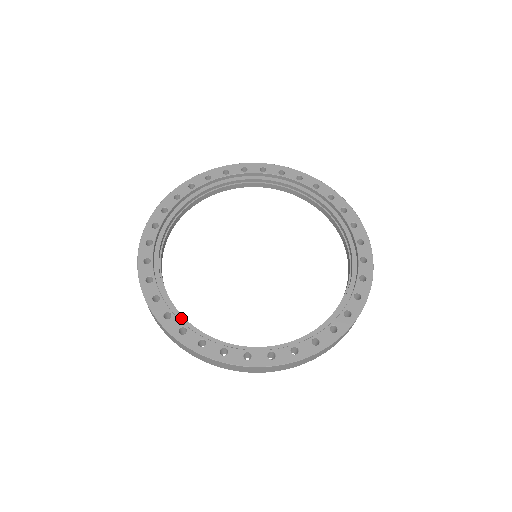
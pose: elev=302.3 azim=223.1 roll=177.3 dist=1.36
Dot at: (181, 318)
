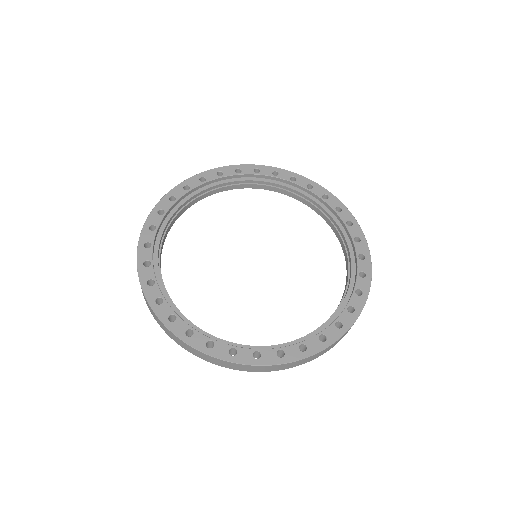
Dot at: (156, 255)
